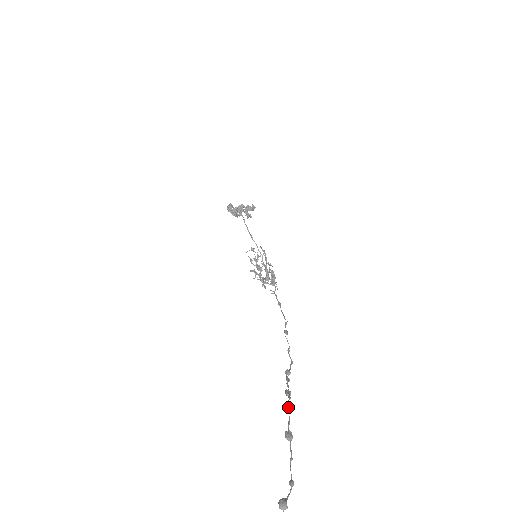
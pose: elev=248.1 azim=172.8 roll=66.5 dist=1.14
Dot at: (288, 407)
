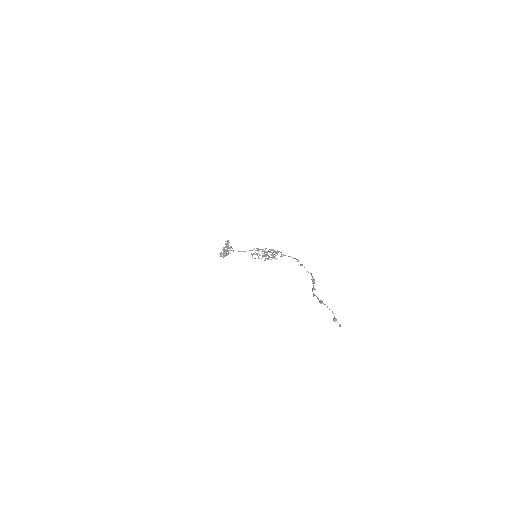
Dot at: (314, 295)
